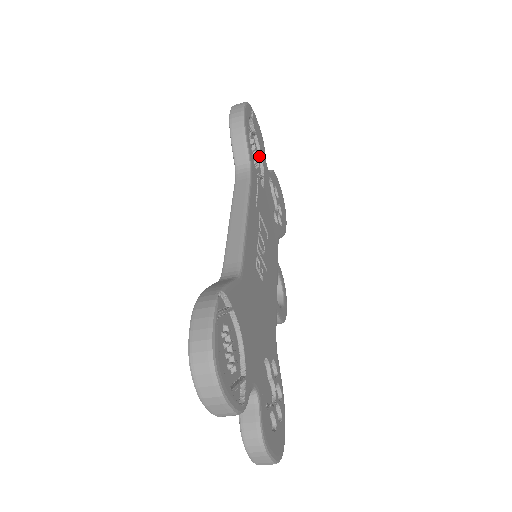
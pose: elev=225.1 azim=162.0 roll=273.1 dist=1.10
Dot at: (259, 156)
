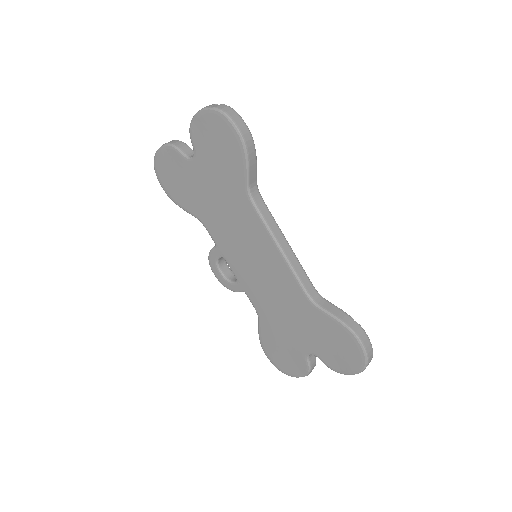
Dot at: occluded
